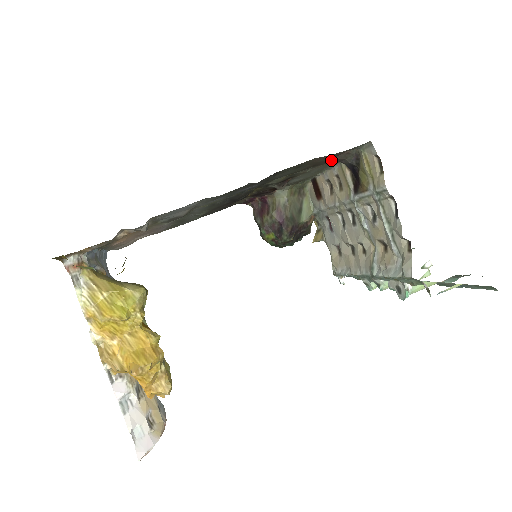
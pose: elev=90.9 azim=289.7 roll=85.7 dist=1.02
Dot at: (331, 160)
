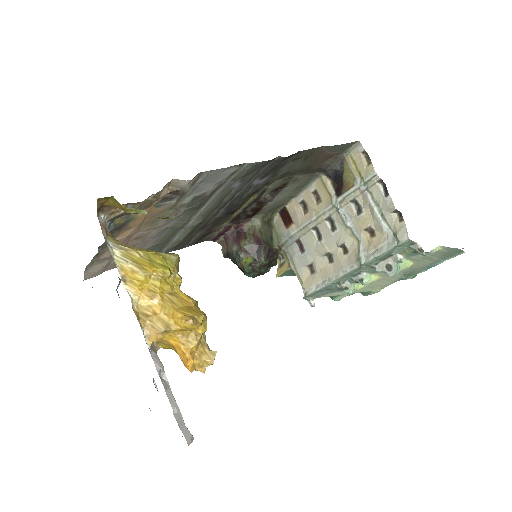
Dot at: (322, 164)
